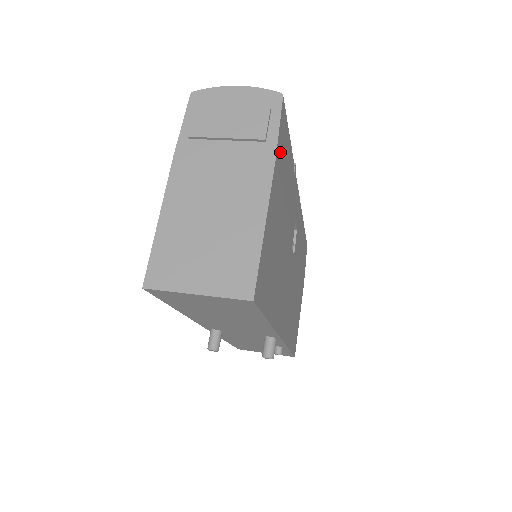
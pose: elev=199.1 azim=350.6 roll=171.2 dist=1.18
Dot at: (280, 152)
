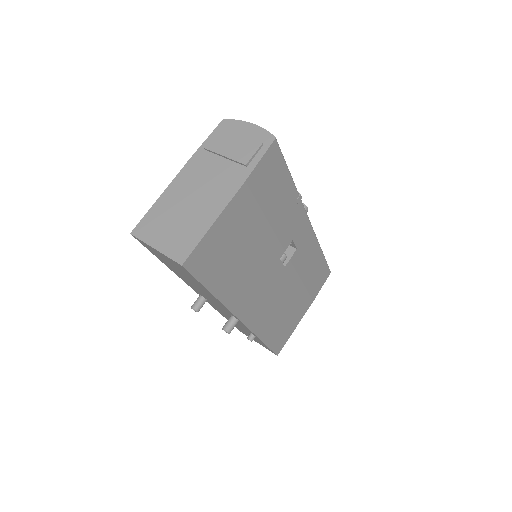
Dot at: (259, 178)
